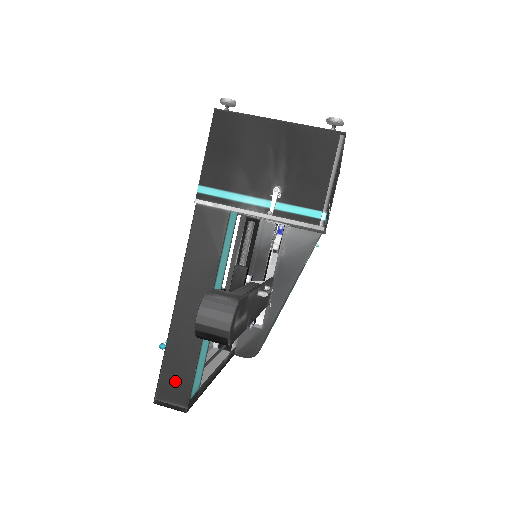
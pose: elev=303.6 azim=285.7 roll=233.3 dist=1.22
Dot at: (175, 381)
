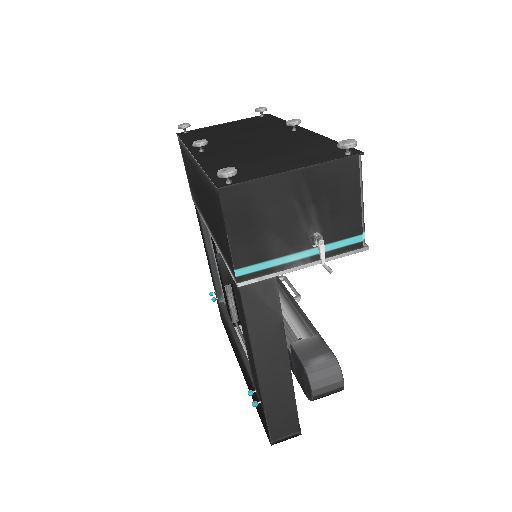
Dot at: (282, 422)
